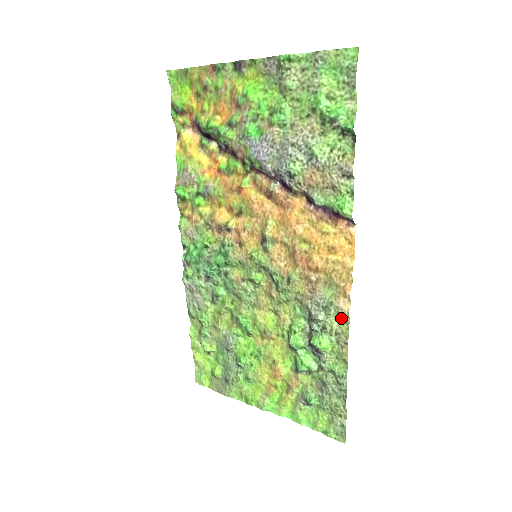
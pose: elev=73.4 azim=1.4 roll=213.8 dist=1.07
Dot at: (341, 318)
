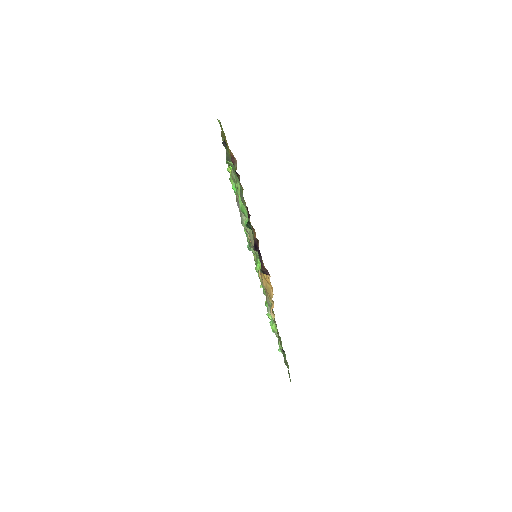
Dot at: occluded
